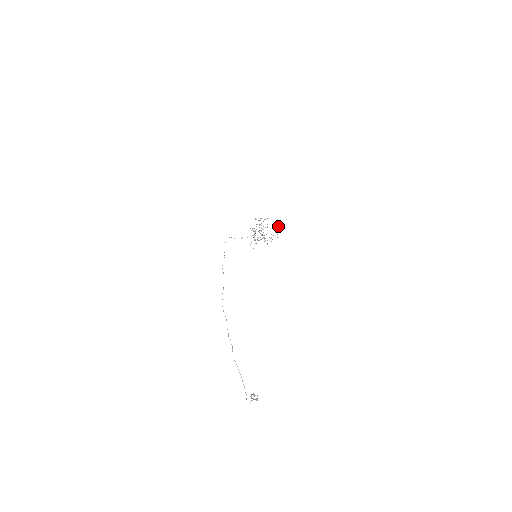
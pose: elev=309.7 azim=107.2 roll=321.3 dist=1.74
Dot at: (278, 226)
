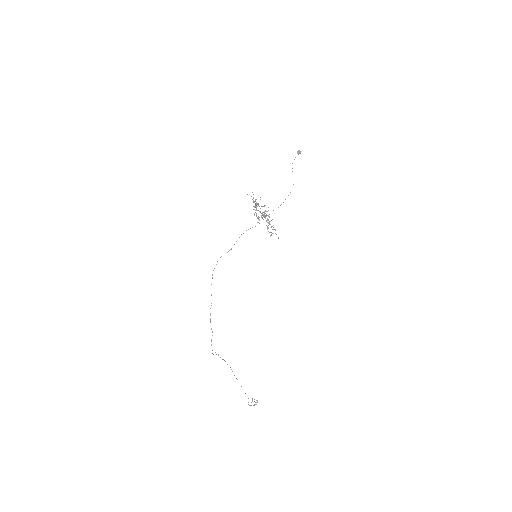
Dot at: occluded
